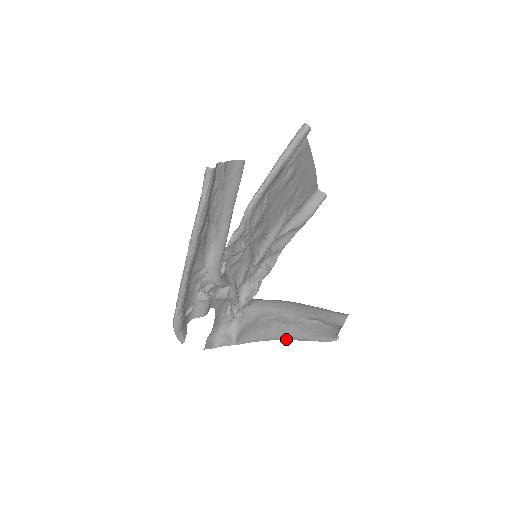
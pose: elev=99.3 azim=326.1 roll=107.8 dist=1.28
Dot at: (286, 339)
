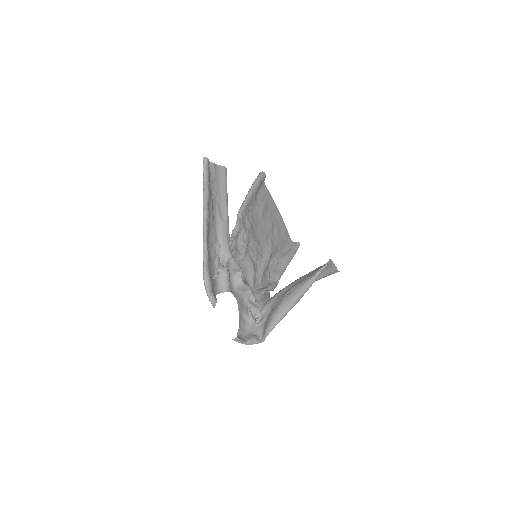
Dot at: (298, 297)
